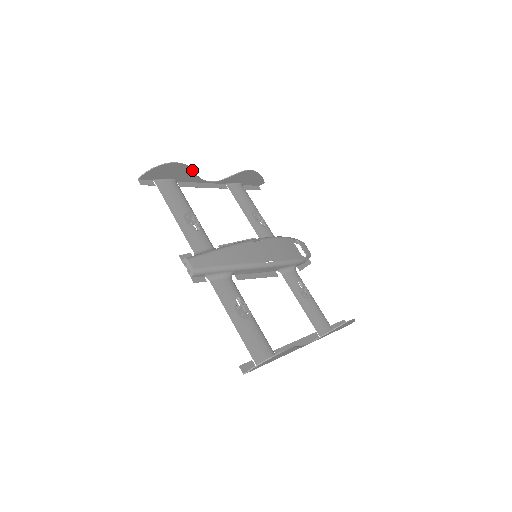
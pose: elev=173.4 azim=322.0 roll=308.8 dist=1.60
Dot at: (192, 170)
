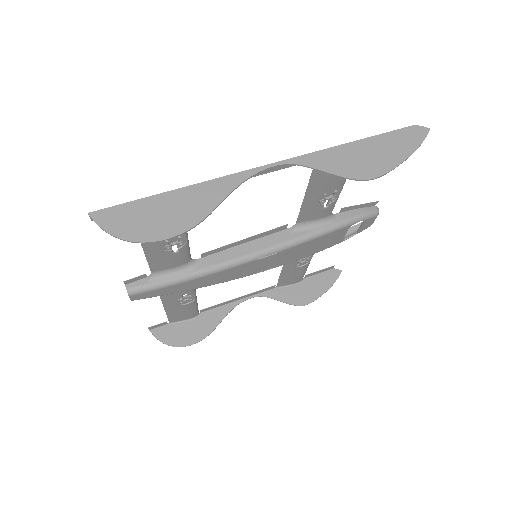
Dot at: (212, 211)
